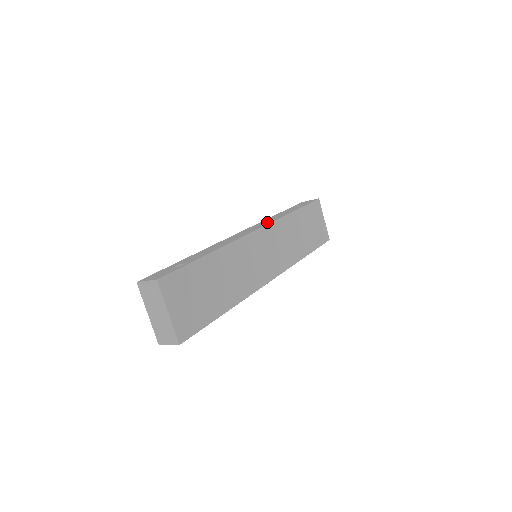
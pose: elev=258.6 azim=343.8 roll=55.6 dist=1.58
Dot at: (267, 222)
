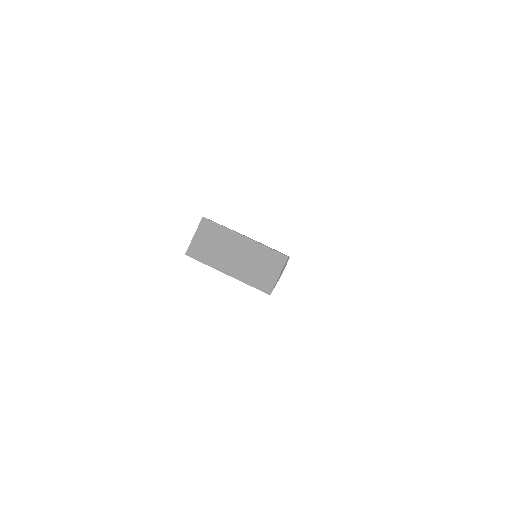
Dot at: occluded
